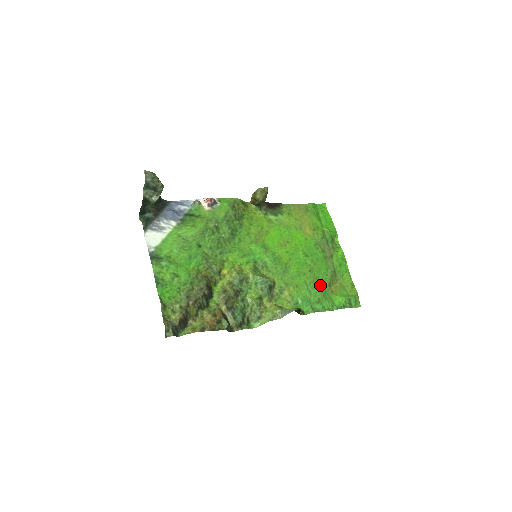
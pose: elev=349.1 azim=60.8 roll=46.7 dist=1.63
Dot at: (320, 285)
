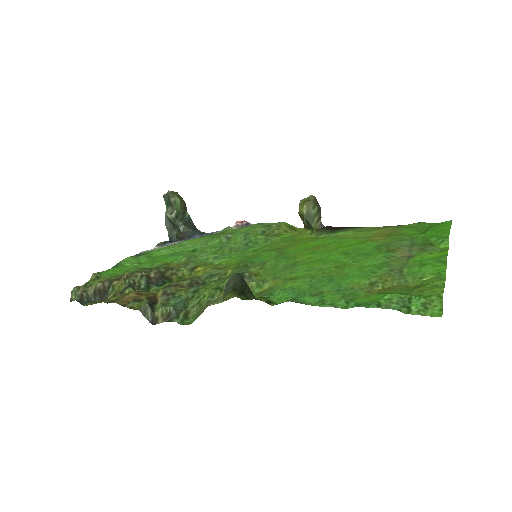
Dot at: (344, 281)
